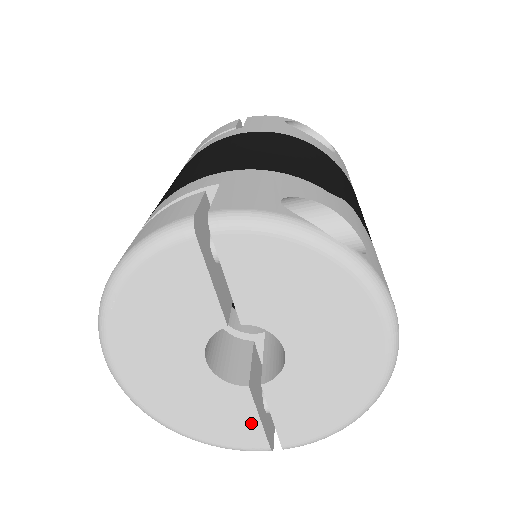
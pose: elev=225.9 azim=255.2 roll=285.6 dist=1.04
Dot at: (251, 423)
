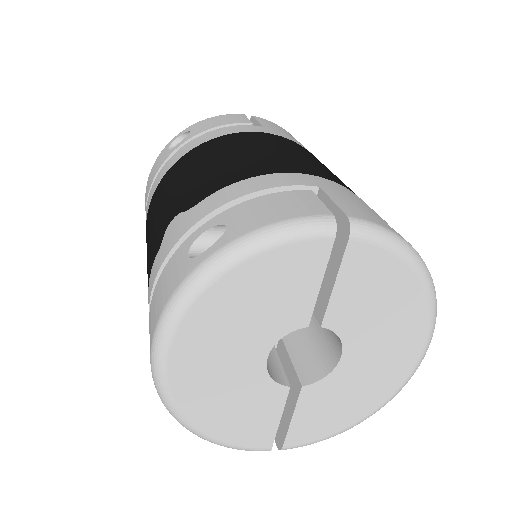
Dot at: (270, 423)
